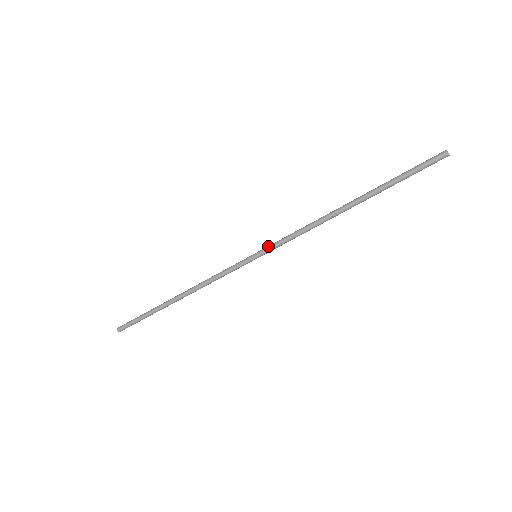
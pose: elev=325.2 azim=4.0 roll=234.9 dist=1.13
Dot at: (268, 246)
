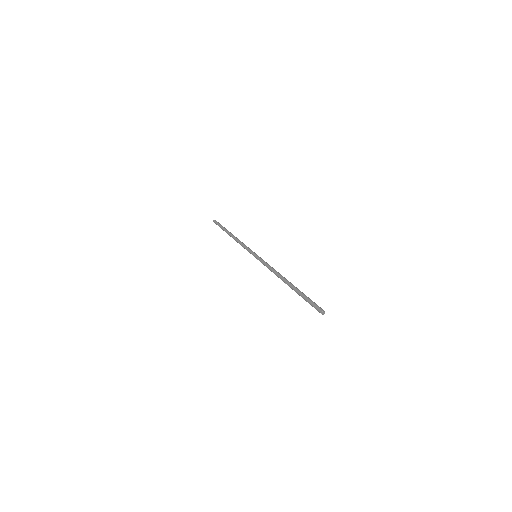
Dot at: (260, 258)
